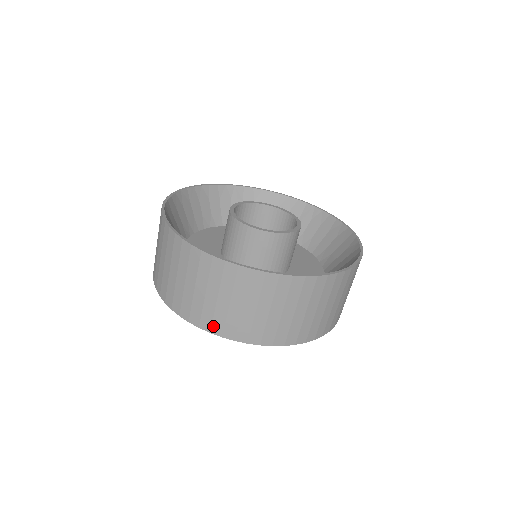
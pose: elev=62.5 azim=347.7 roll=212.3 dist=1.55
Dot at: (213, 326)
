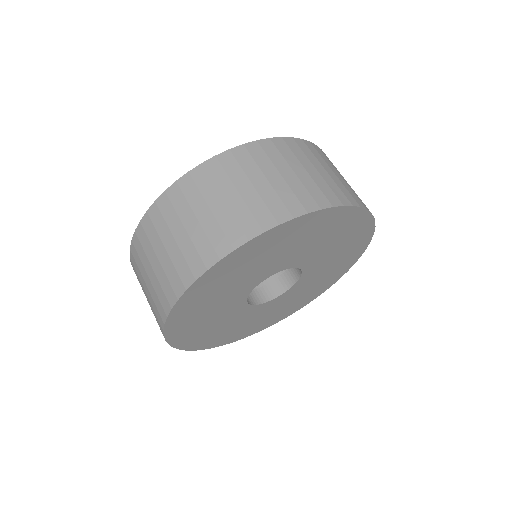
Dot at: (303, 204)
